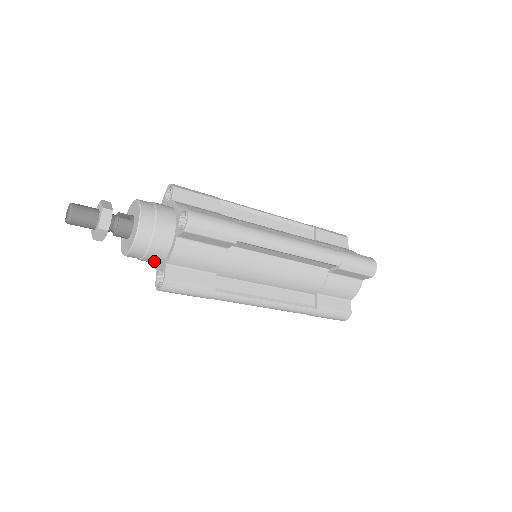
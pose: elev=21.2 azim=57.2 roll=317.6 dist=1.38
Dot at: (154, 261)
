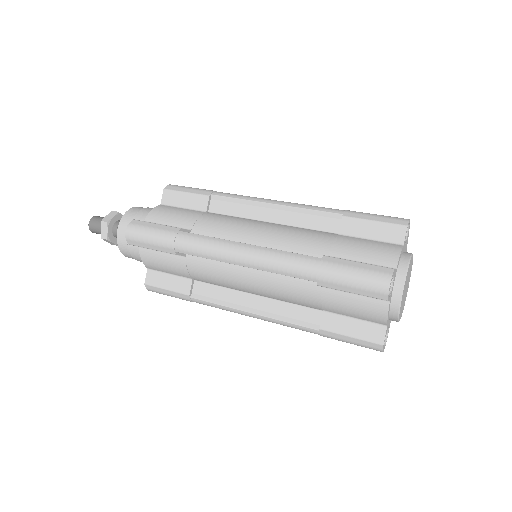
Dot at: occluded
